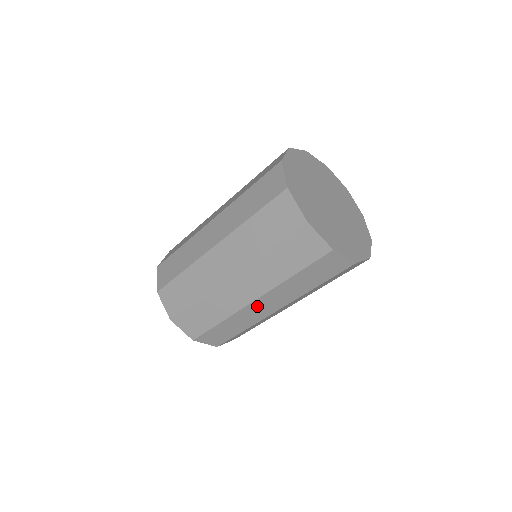
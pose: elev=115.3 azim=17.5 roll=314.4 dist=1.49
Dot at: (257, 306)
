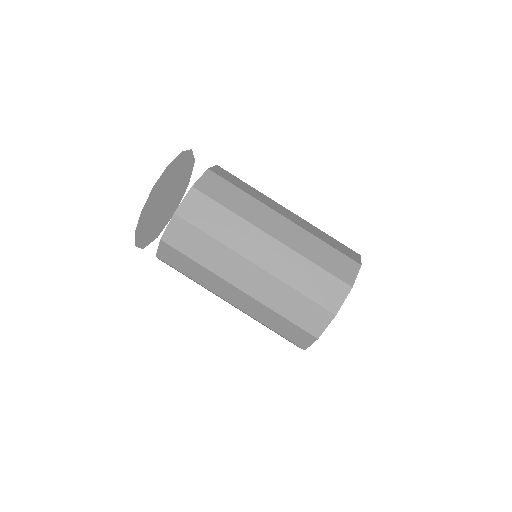
Dot at: occluded
